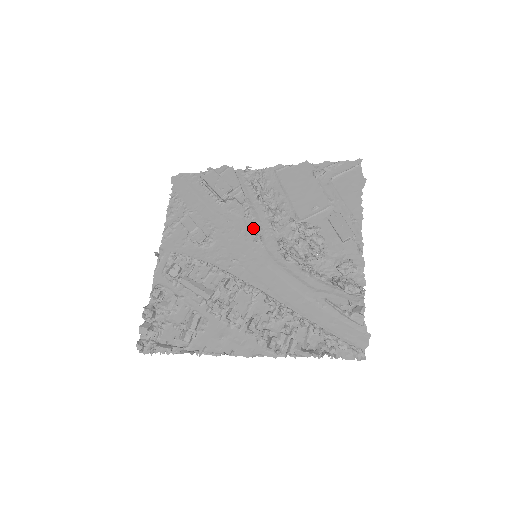
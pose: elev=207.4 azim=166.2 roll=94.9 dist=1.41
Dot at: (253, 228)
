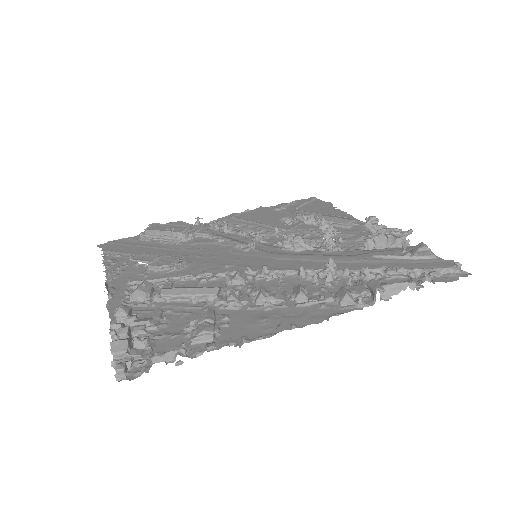
Dot at: (235, 244)
